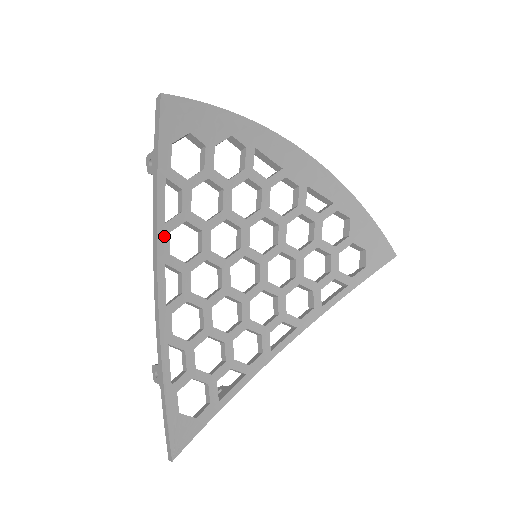
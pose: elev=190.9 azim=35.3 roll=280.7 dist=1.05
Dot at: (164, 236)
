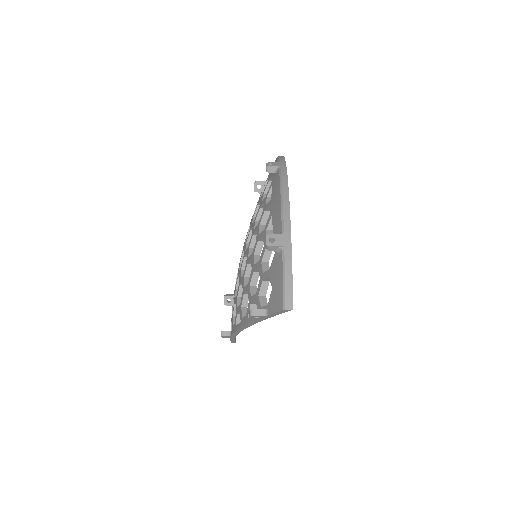
Dot at: occluded
